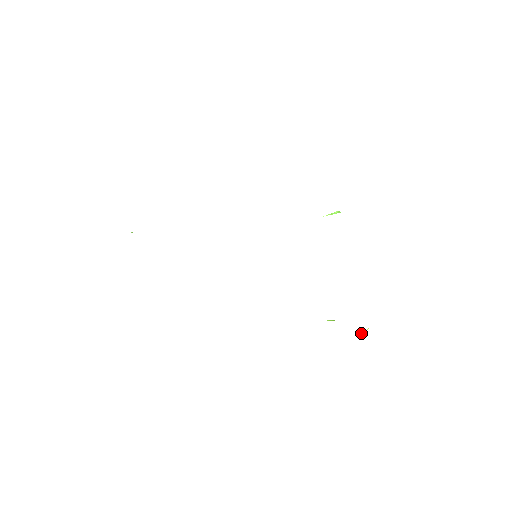
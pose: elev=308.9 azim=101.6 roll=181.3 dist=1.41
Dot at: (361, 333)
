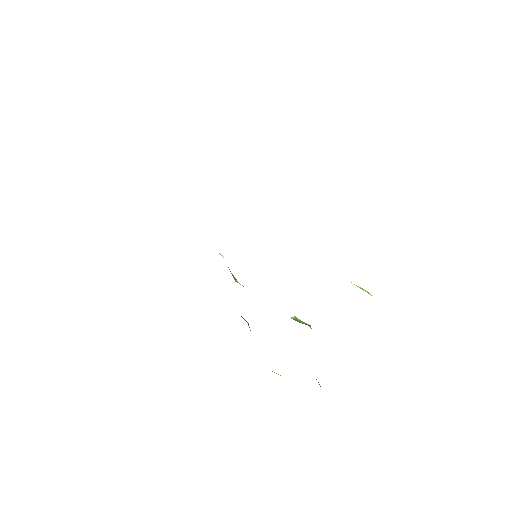
Dot at: (278, 374)
